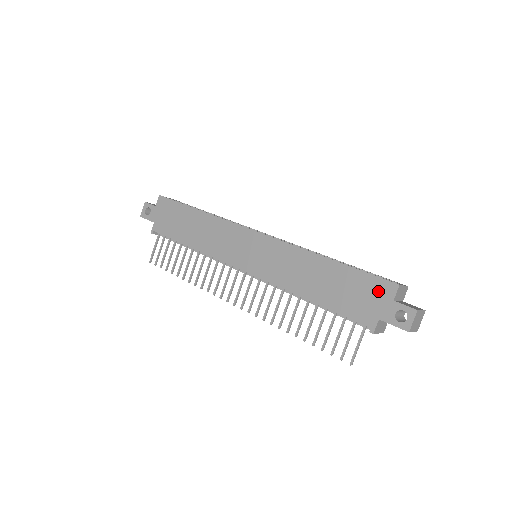
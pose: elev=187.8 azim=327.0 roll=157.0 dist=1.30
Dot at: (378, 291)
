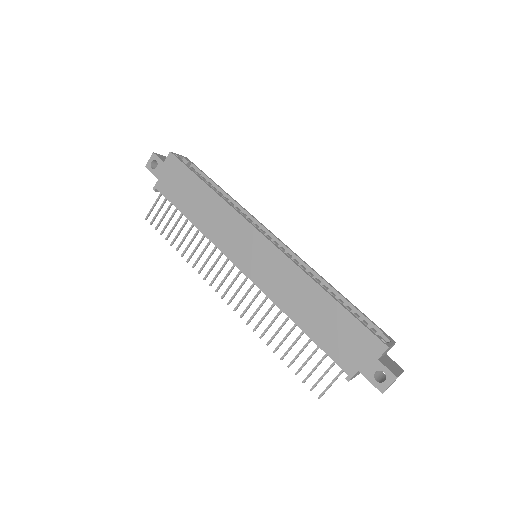
Dot at: (366, 345)
